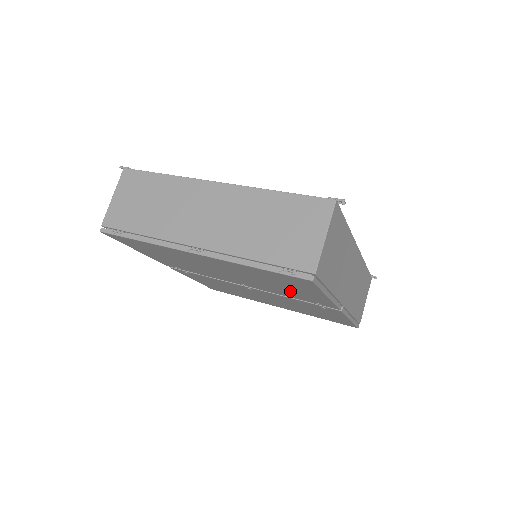
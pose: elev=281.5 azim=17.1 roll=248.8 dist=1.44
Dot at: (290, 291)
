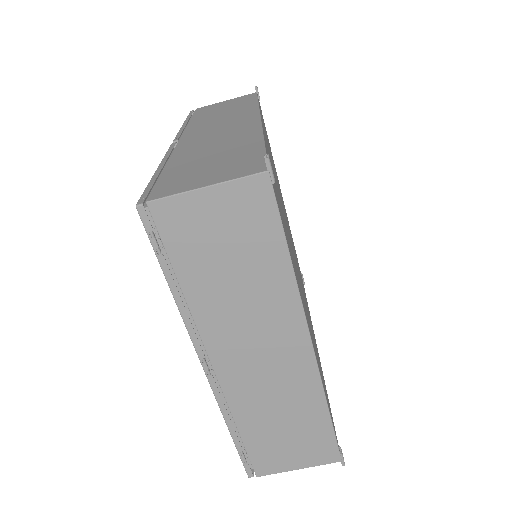
Dot at: occluded
